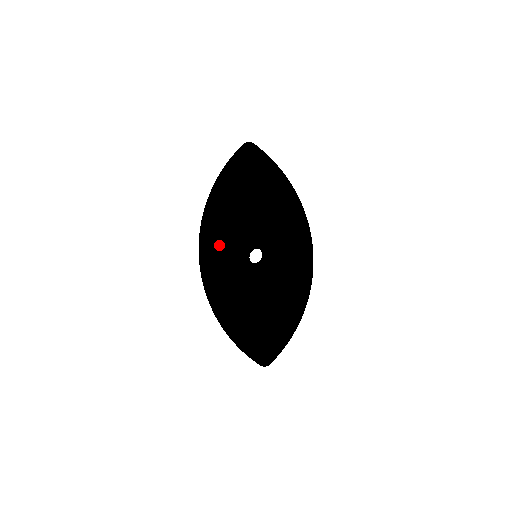
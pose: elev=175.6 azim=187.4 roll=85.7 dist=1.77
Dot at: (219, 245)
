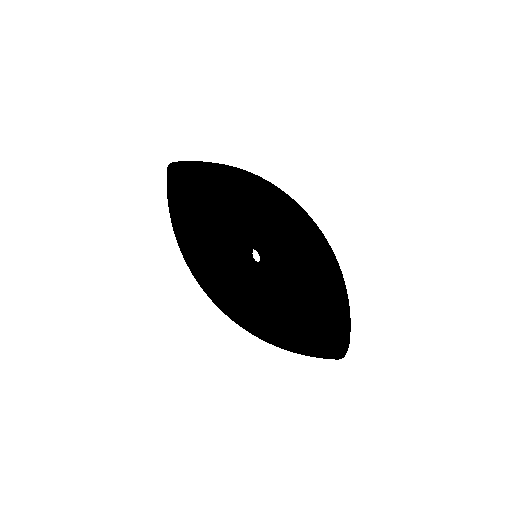
Dot at: (212, 273)
